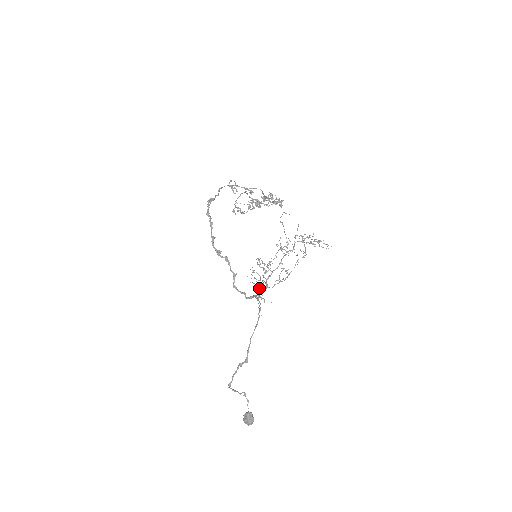
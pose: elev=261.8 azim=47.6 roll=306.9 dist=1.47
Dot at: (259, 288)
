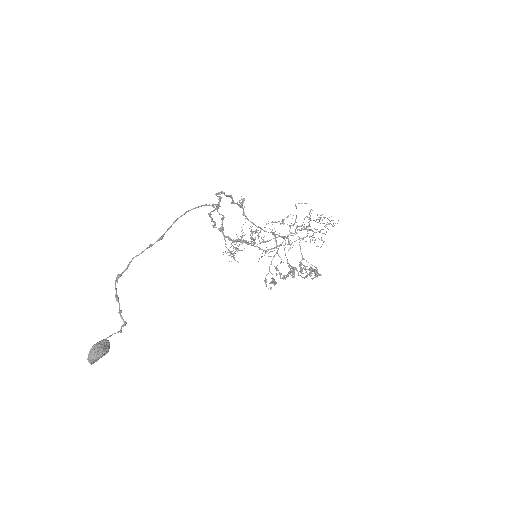
Dot at: (236, 247)
